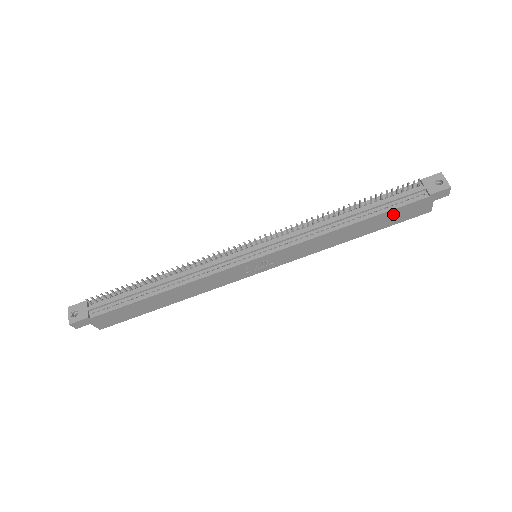
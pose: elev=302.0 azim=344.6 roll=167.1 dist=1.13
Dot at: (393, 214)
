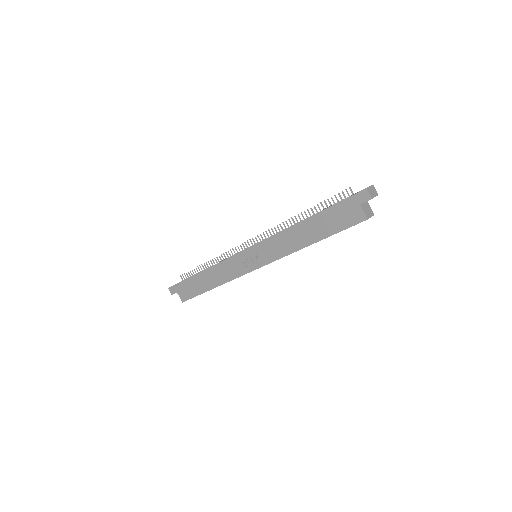
Dot at: (330, 217)
